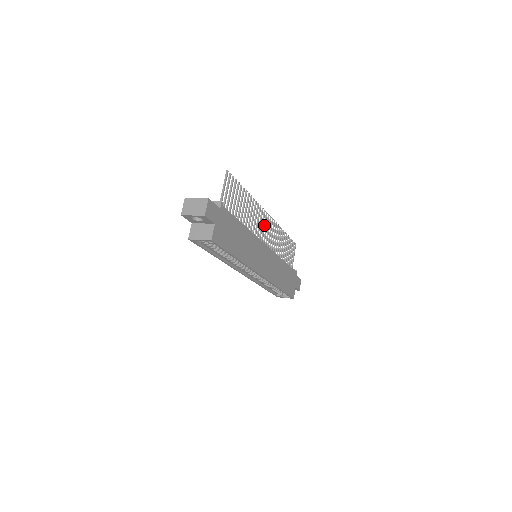
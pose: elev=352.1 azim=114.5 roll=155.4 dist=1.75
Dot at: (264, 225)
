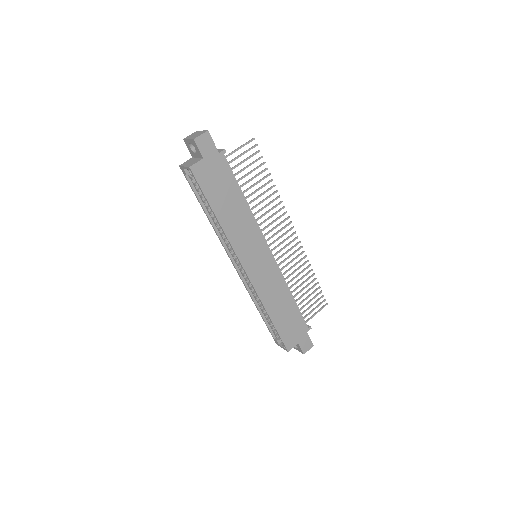
Dot at: (282, 234)
